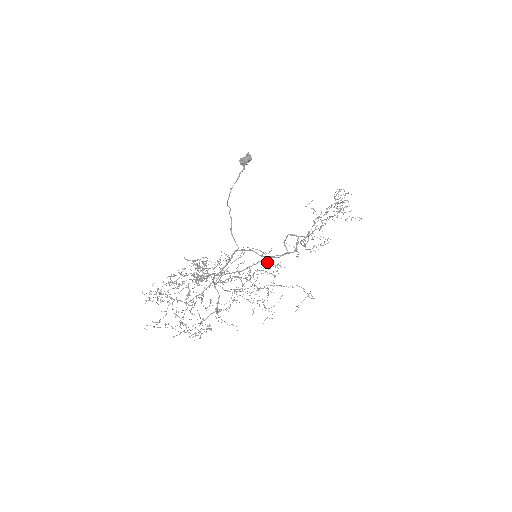
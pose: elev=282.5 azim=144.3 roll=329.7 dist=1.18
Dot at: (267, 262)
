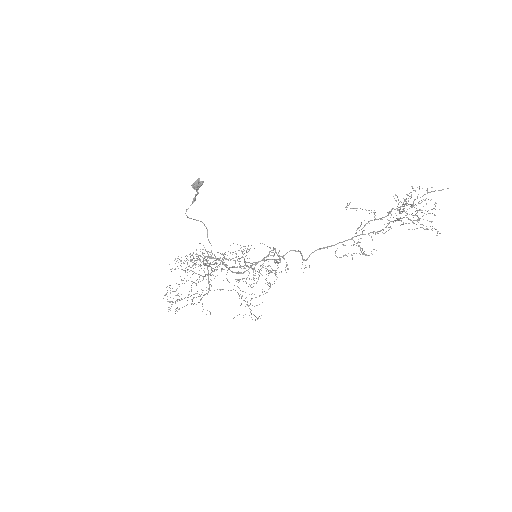
Dot at: (277, 261)
